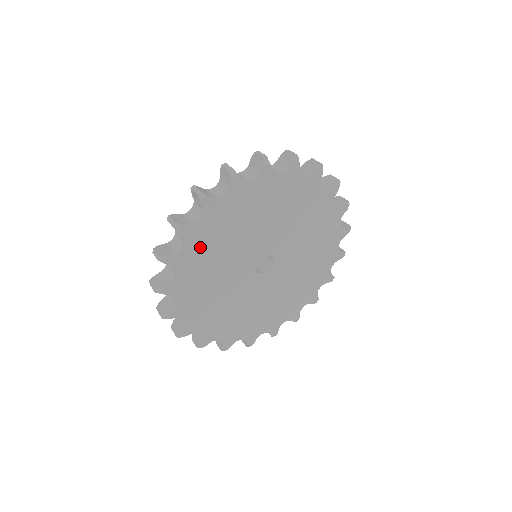
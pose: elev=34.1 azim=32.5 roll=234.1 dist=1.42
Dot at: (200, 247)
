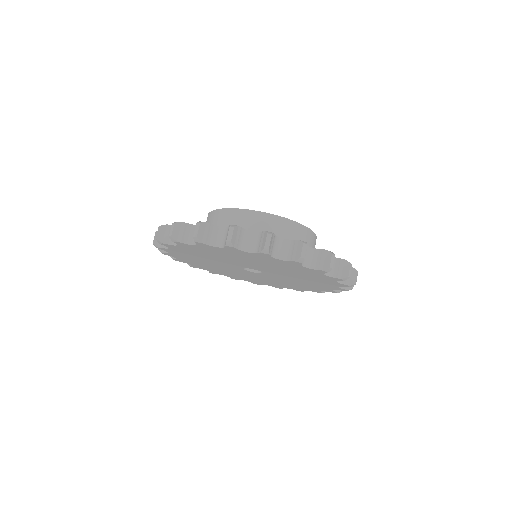
Dot at: (184, 252)
